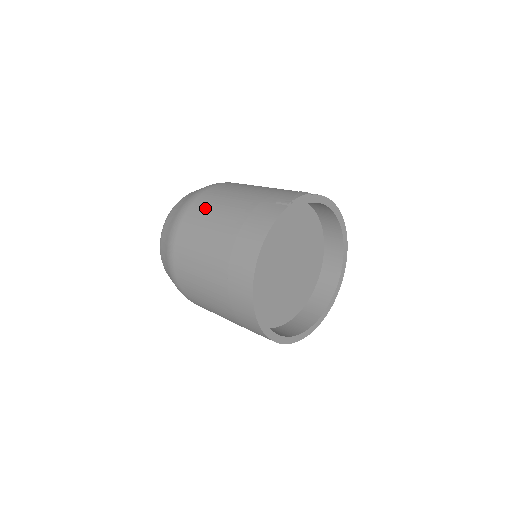
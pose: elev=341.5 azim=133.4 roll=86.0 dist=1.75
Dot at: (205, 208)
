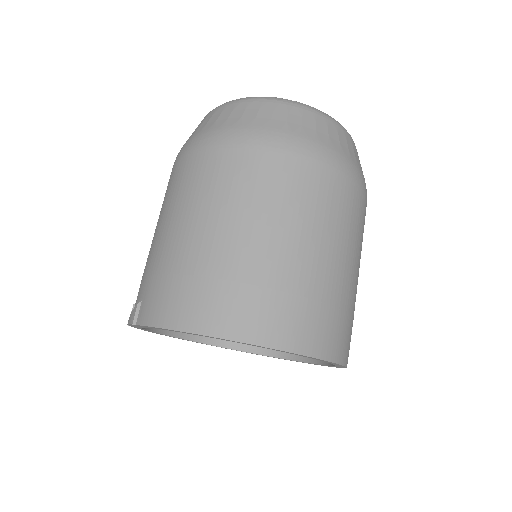
Dot at: occluded
